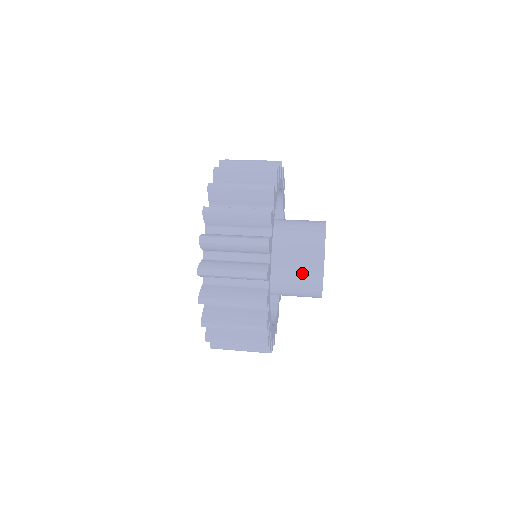
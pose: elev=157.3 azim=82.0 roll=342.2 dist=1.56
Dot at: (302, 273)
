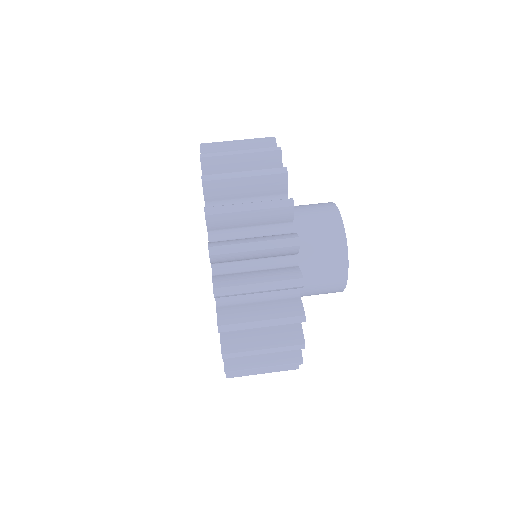
Dot at: occluded
